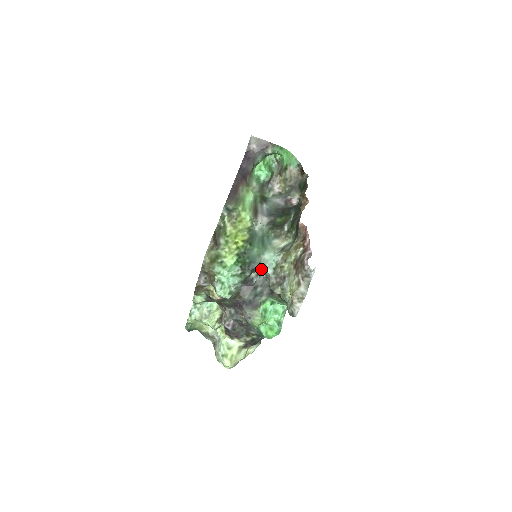
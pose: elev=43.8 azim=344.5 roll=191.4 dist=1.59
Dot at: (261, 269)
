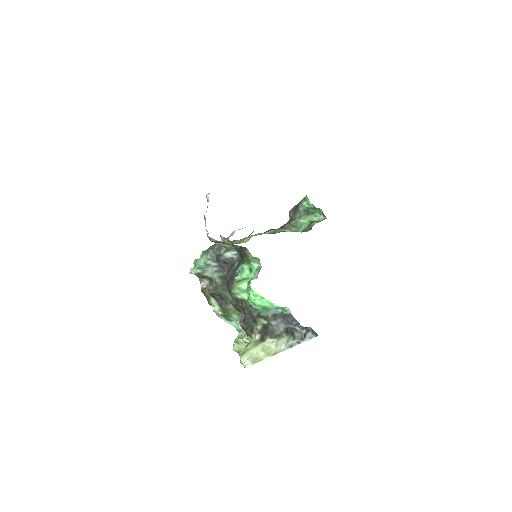
Dot at: occluded
